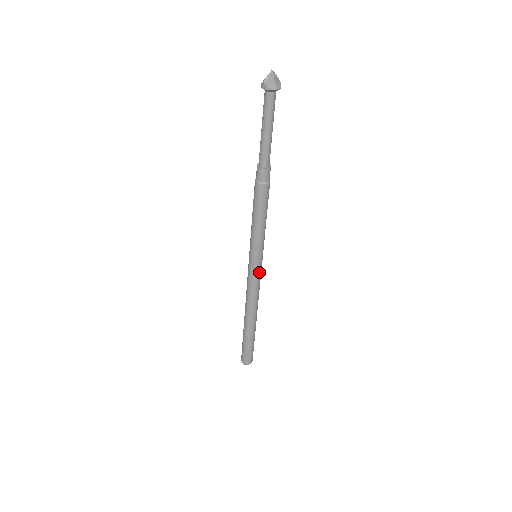
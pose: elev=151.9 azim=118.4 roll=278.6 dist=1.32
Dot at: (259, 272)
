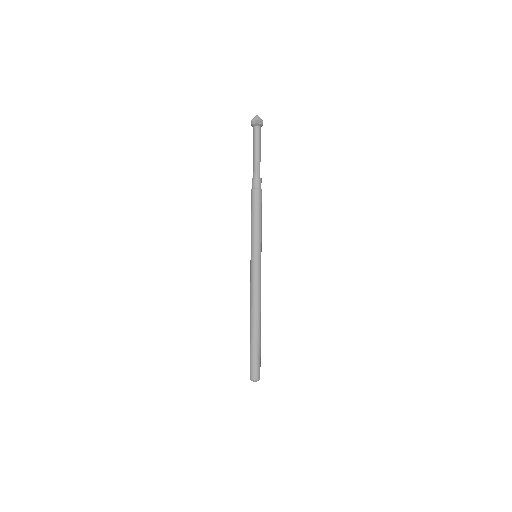
Dot at: (257, 269)
